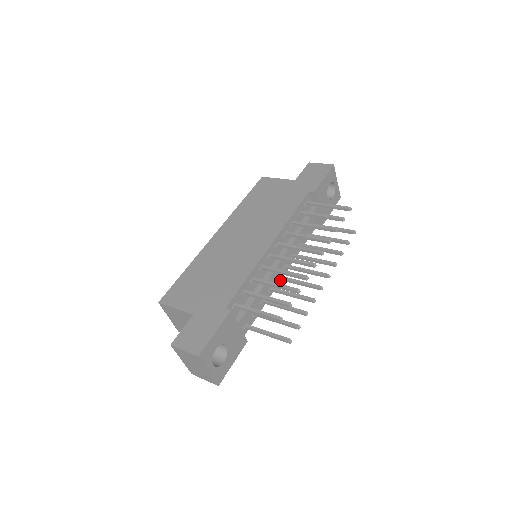
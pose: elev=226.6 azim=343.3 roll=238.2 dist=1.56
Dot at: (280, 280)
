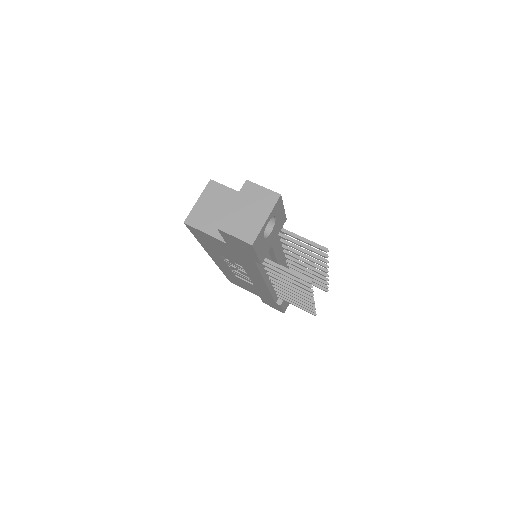
Dot at: (267, 283)
